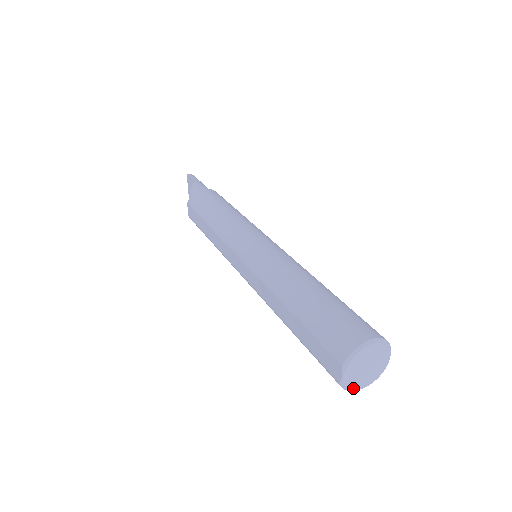
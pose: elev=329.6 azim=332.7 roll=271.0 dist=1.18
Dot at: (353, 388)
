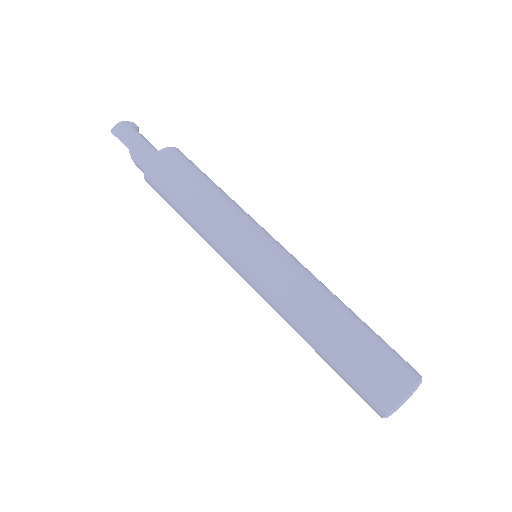
Dot at: occluded
